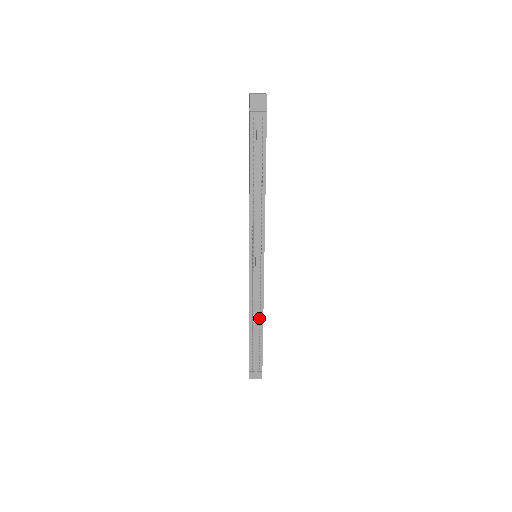
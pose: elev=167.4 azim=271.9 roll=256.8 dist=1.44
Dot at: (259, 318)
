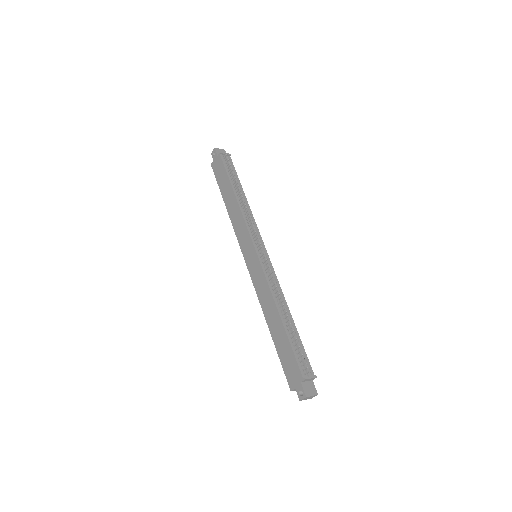
Dot at: occluded
